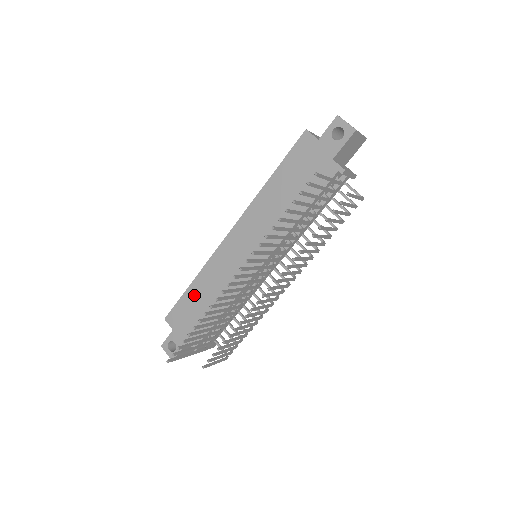
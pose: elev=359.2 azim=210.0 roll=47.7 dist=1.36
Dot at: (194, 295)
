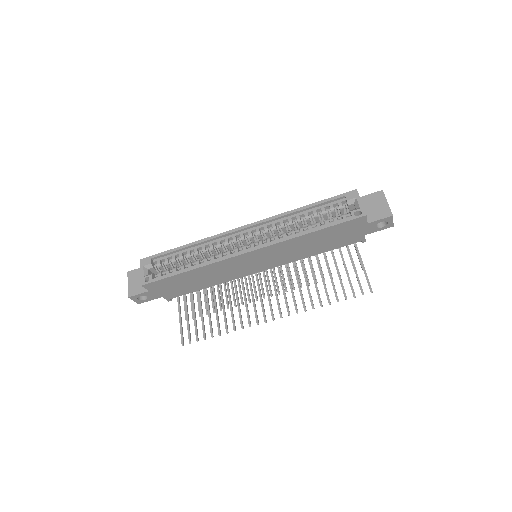
Dot at: (187, 277)
